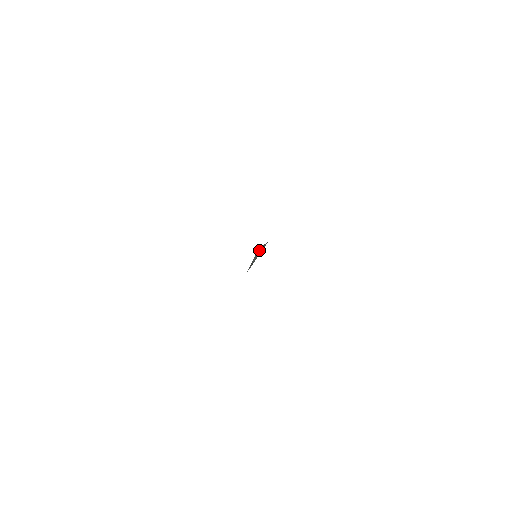
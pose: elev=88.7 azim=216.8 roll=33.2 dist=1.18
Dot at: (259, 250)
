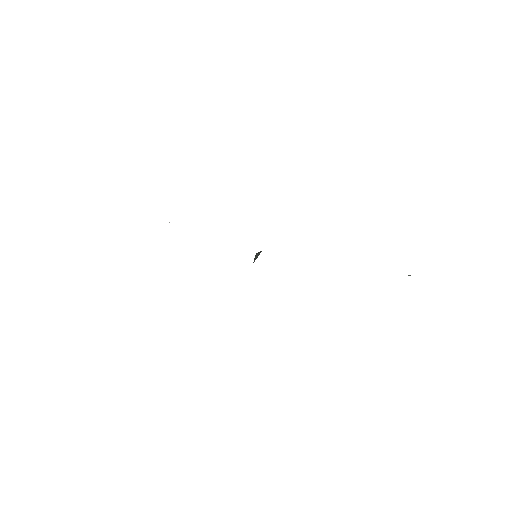
Dot at: (257, 254)
